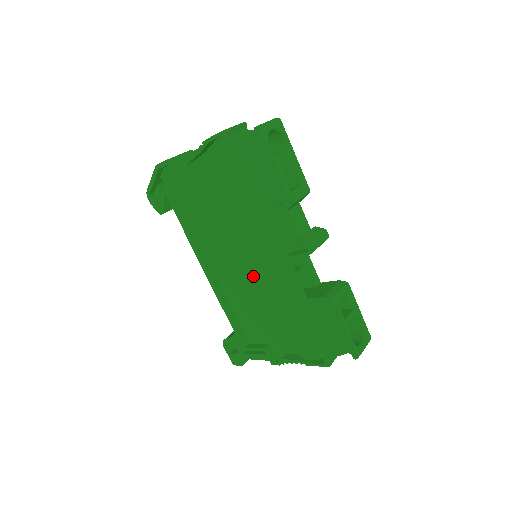
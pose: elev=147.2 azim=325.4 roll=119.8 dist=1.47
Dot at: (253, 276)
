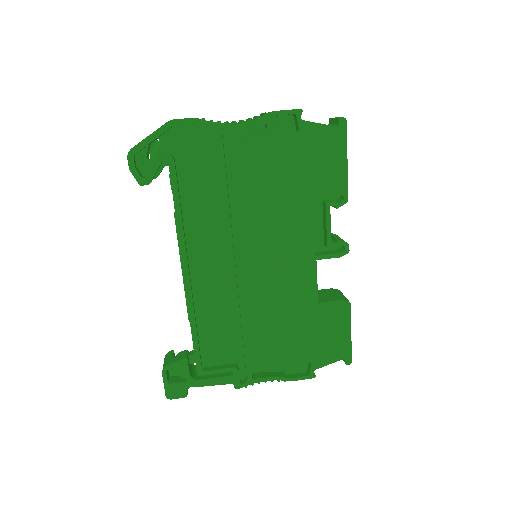
Dot at: (261, 277)
